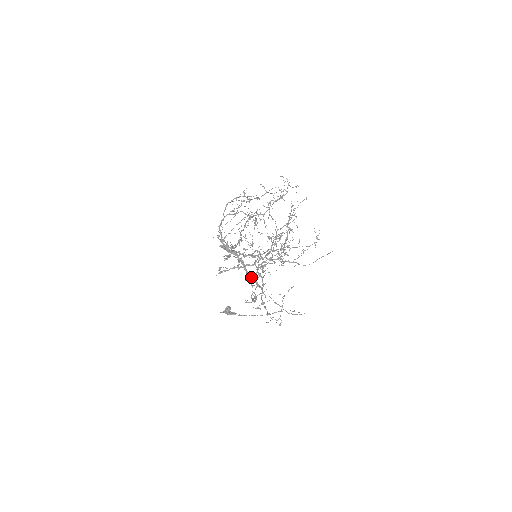
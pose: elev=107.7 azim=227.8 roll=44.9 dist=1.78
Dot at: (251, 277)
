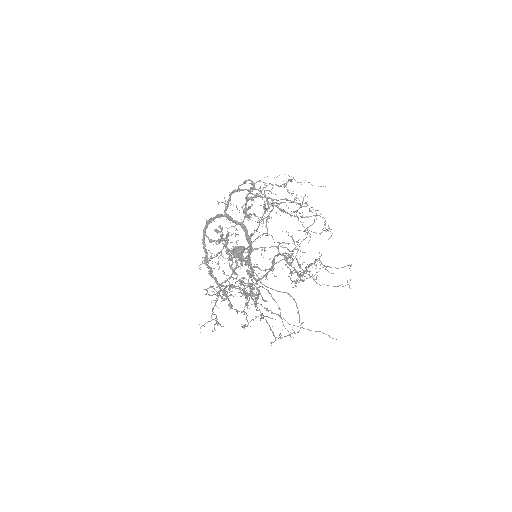
Dot at: (250, 262)
